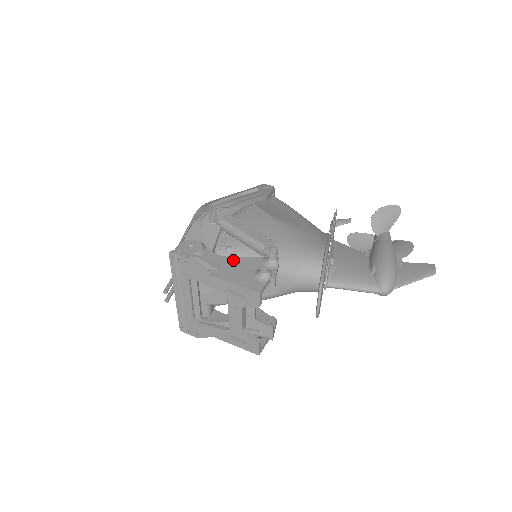
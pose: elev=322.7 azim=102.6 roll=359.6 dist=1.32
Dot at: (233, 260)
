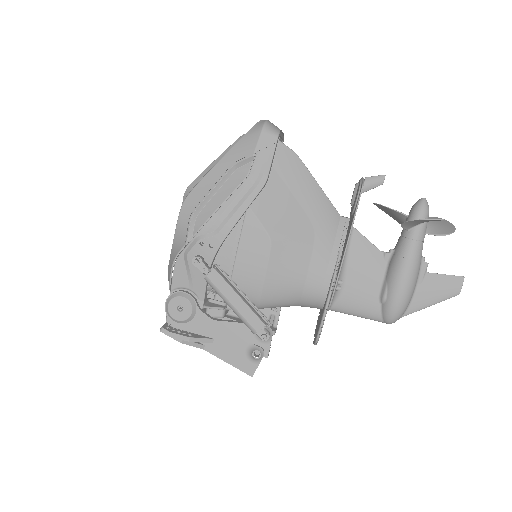
Dot at: (226, 328)
